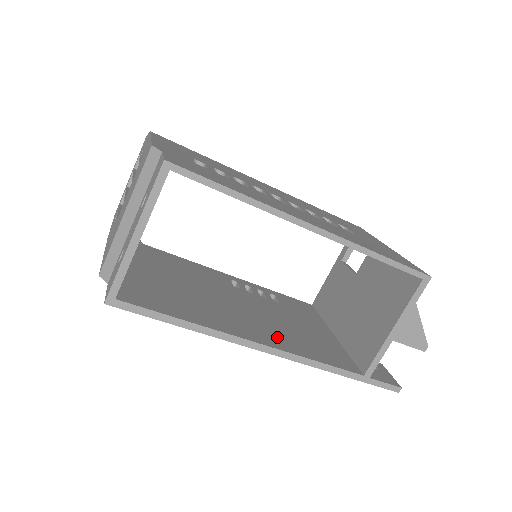
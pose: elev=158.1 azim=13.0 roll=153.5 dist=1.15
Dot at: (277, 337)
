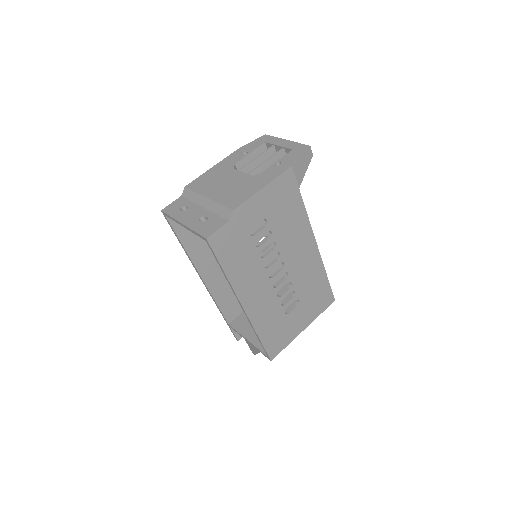
Dot at: (219, 280)
